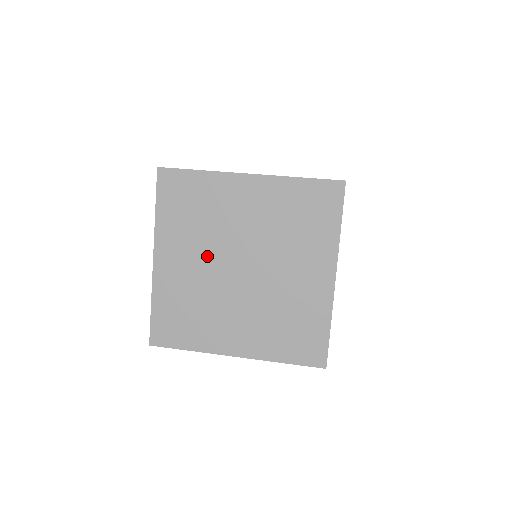
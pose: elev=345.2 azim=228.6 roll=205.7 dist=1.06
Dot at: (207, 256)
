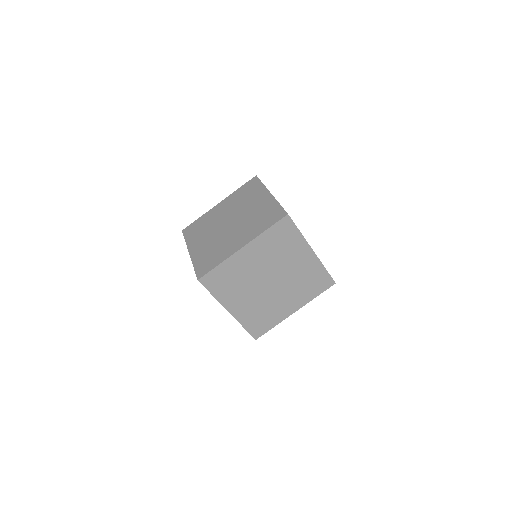
Dot at: (252, 291)
